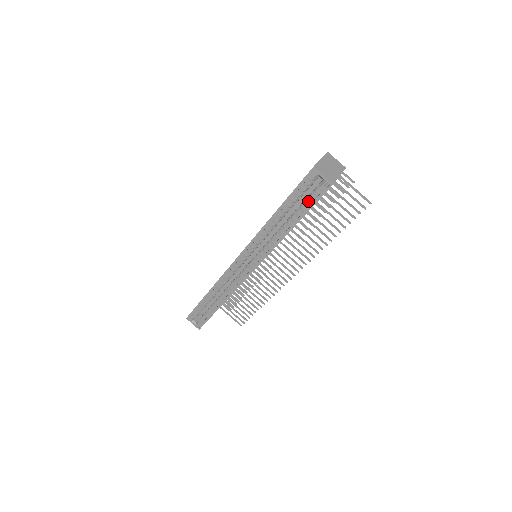
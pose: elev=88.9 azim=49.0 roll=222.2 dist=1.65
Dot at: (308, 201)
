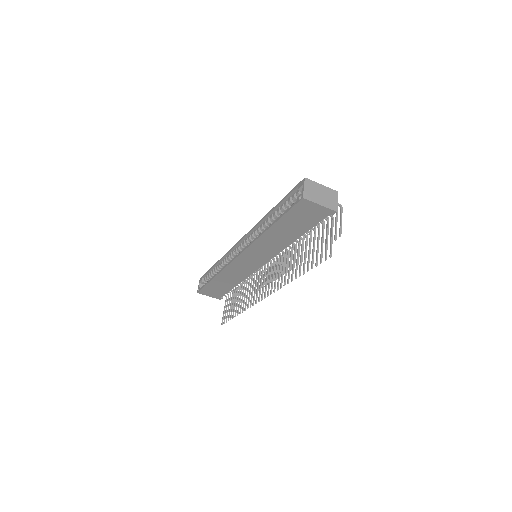
Dot at: occluded
